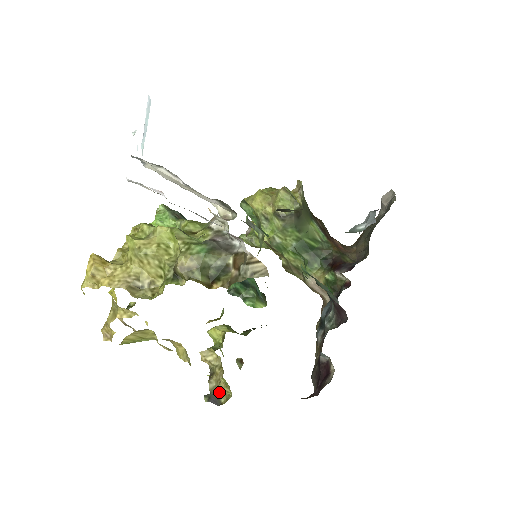
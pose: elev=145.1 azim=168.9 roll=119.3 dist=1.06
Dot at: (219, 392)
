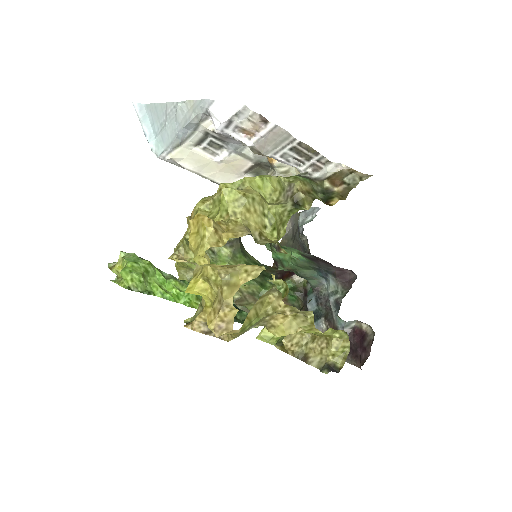
Dot at: (330, 360)
